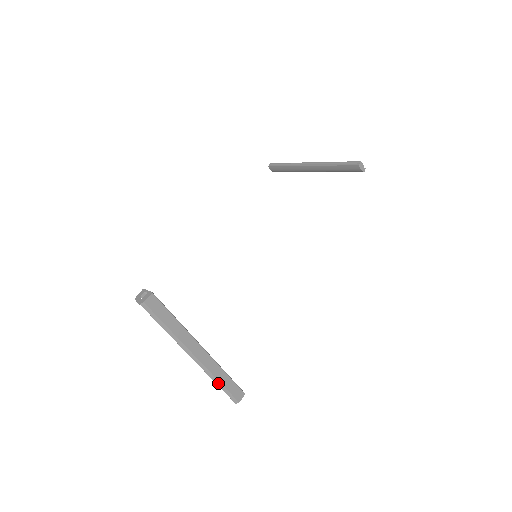
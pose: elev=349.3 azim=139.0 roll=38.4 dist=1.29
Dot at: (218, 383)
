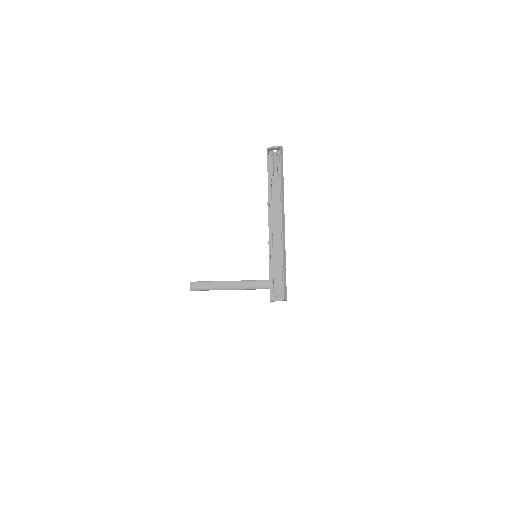
Dot at: (284, 261)
